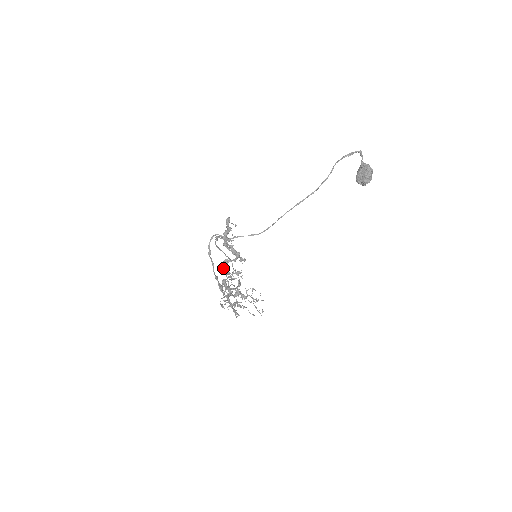
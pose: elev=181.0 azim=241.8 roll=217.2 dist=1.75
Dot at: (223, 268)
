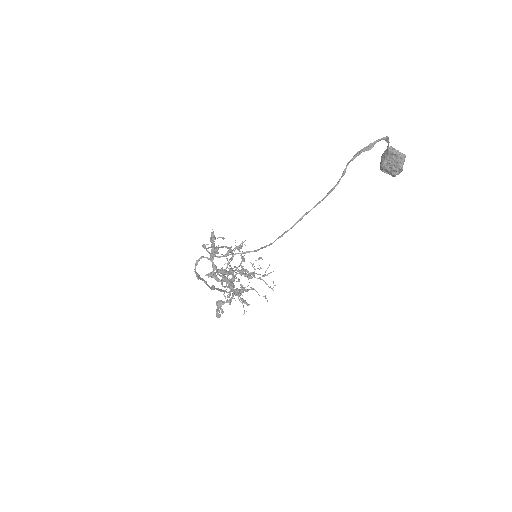
Dot at: (217, 315)
